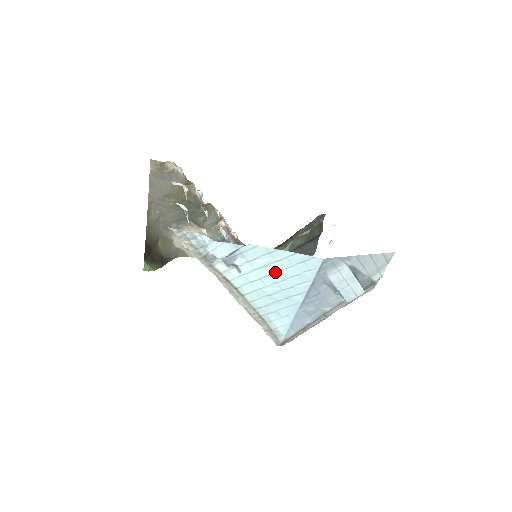
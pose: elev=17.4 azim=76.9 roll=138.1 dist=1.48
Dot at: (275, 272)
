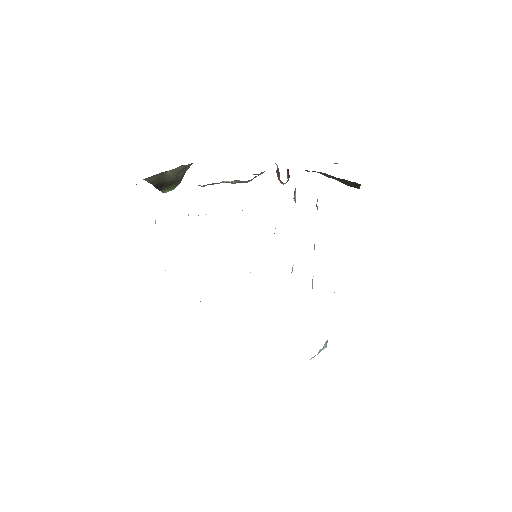
Dot at: occluded
